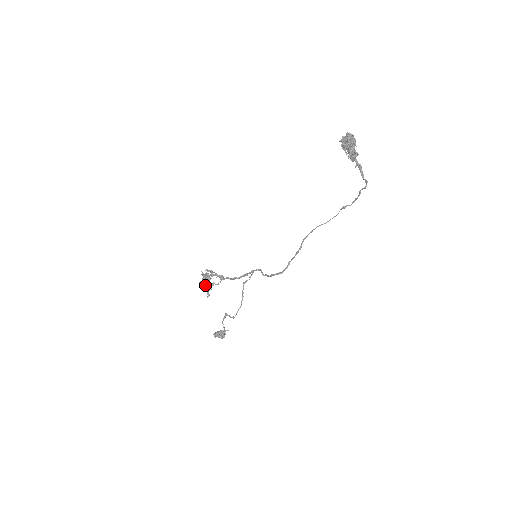
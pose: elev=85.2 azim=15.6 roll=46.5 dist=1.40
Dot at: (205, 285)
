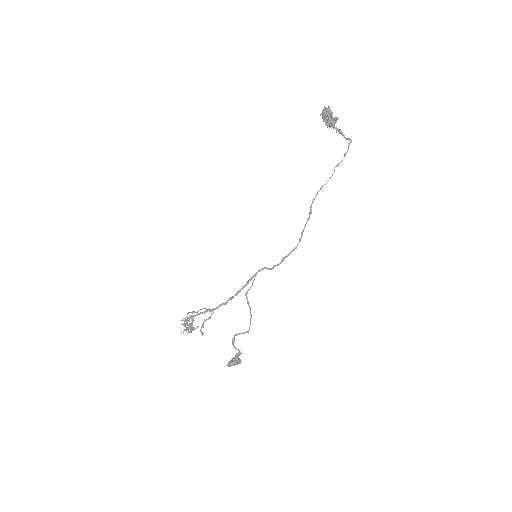
Dot at: (190, 331)
